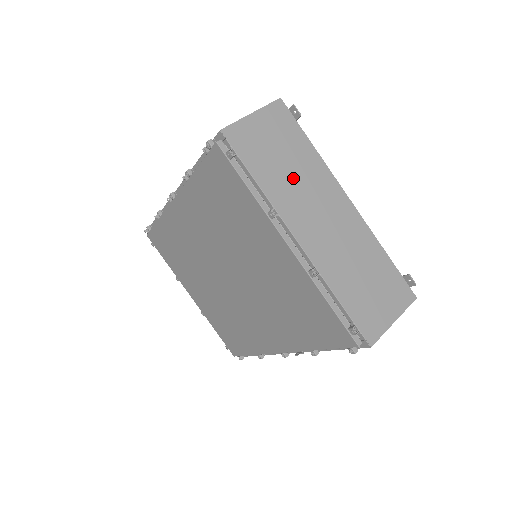
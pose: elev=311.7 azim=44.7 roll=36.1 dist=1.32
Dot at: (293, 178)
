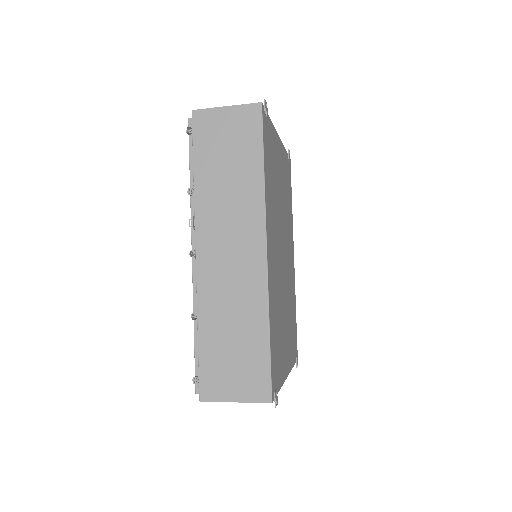
Dot at: occluded
